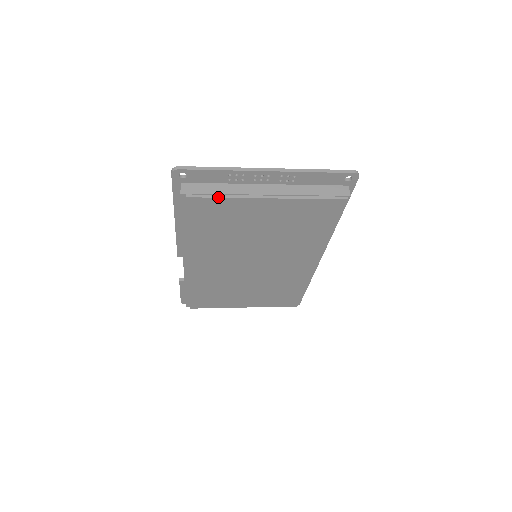
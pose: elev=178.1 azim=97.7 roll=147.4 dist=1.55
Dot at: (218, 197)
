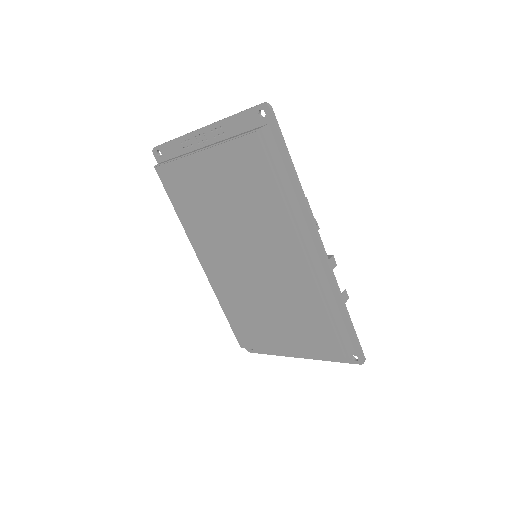
Dot at: (171, 161)
